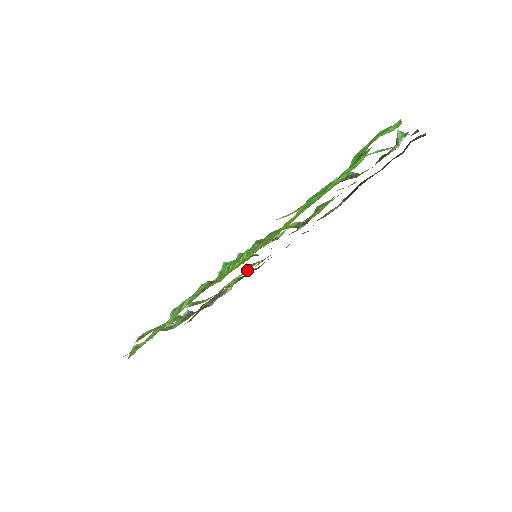
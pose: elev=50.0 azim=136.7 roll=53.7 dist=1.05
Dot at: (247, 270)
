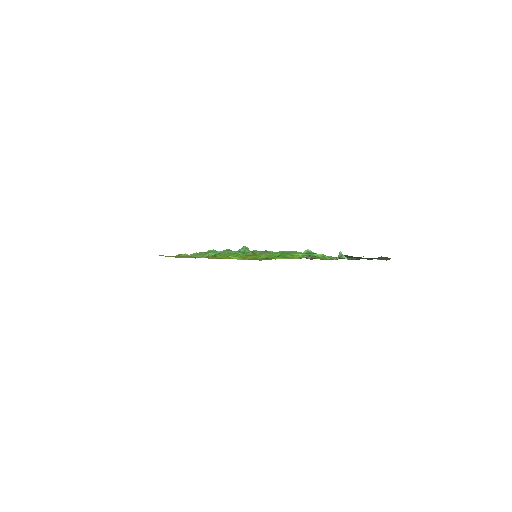
Dot at: occluded
